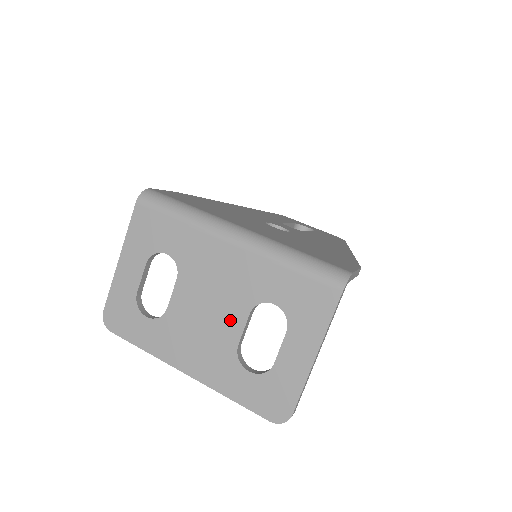
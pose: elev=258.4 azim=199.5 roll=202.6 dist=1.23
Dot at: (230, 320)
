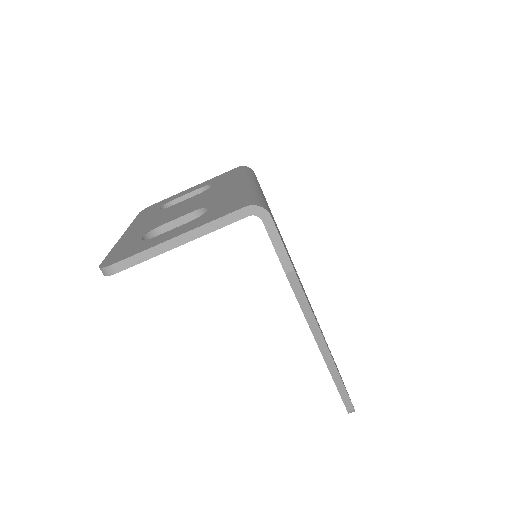
Dot at: (181, 213)
